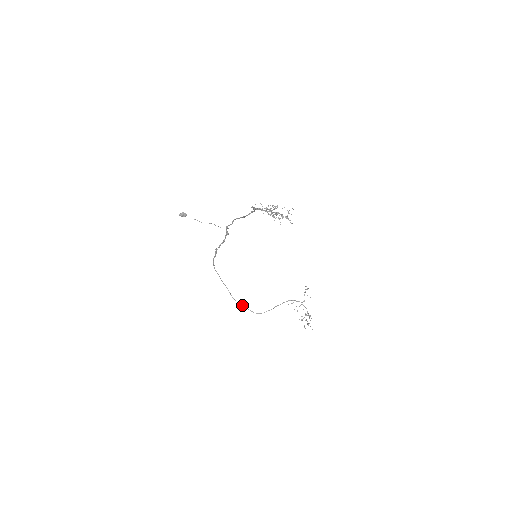
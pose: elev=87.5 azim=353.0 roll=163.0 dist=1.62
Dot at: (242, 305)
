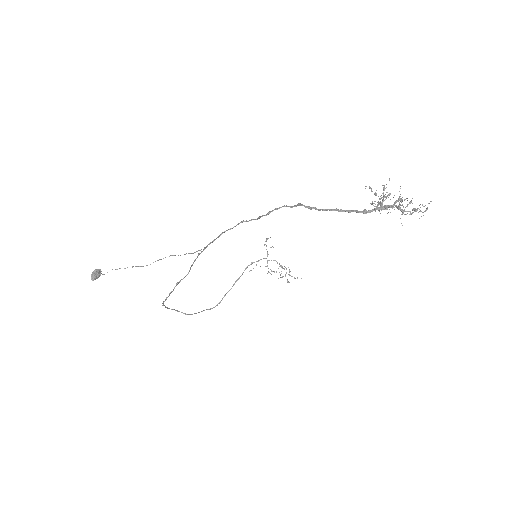
Dot at: (198, 312)
